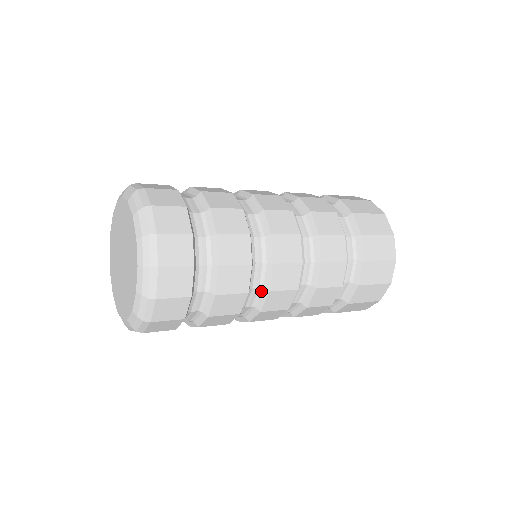
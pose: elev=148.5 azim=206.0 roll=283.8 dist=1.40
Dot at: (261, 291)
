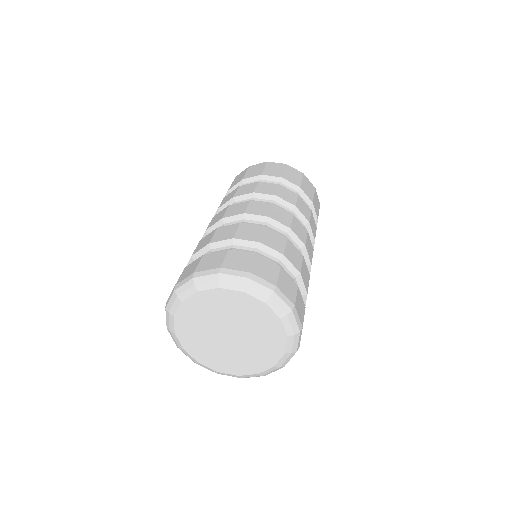
Dot at: occluded
